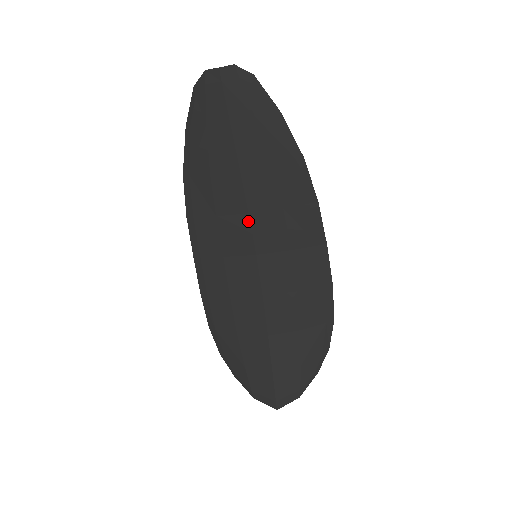
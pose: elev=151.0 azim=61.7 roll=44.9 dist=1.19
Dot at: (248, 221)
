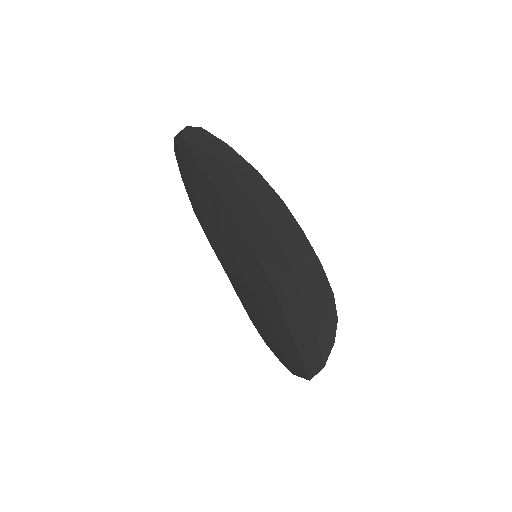
Dot at: (241, 231)
